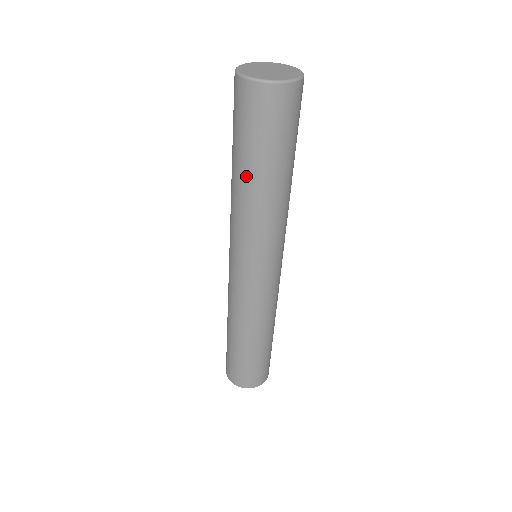
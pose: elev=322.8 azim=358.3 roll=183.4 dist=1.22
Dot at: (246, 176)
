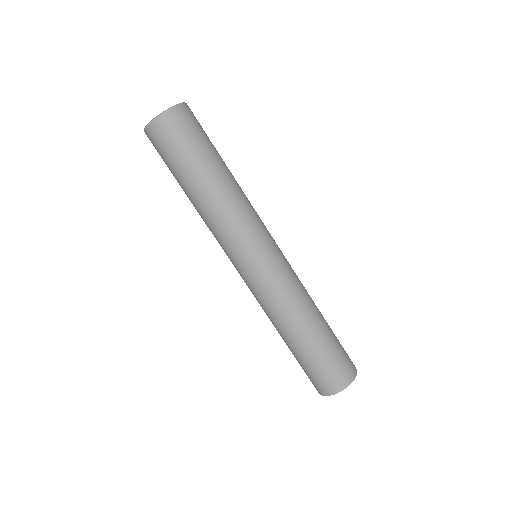
Dot at: (192, 189)
